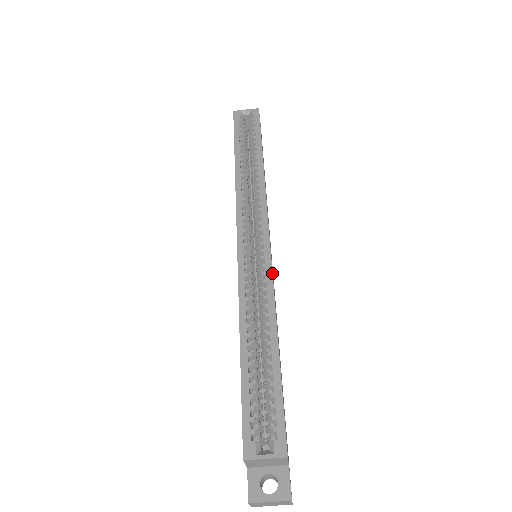
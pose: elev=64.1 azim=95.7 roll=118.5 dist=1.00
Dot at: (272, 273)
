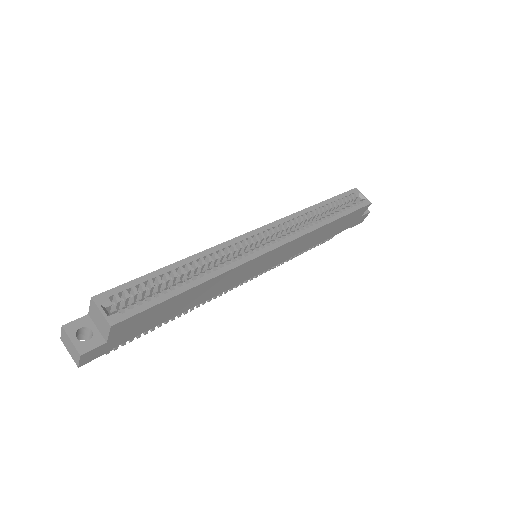
Dot at: (247, 262)
